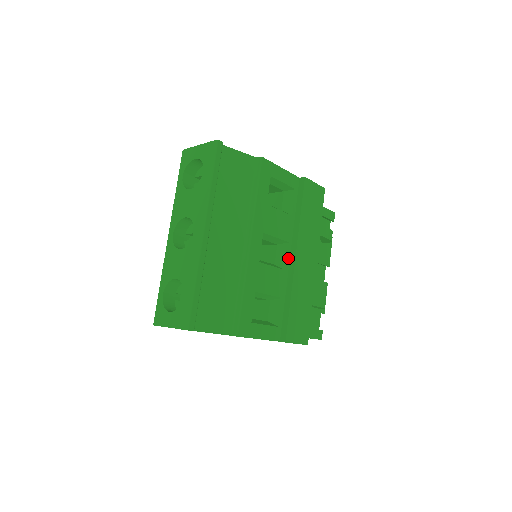
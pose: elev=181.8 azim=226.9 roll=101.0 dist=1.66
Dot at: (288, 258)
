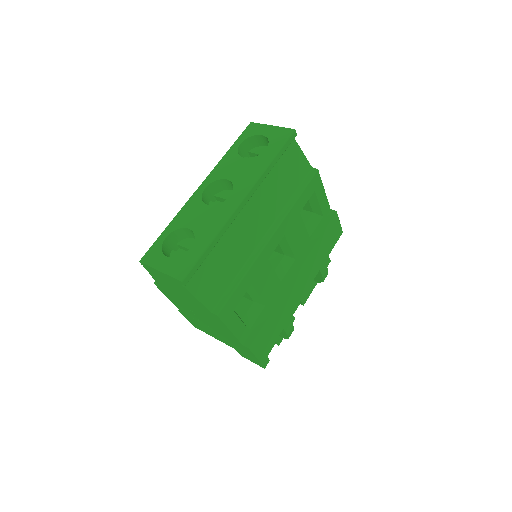
Dot at: (288, 272)
